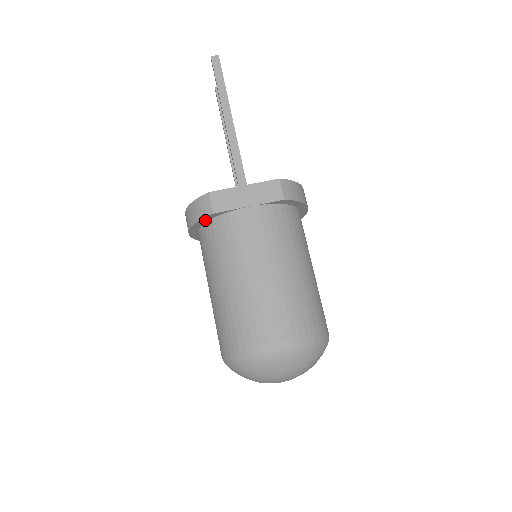
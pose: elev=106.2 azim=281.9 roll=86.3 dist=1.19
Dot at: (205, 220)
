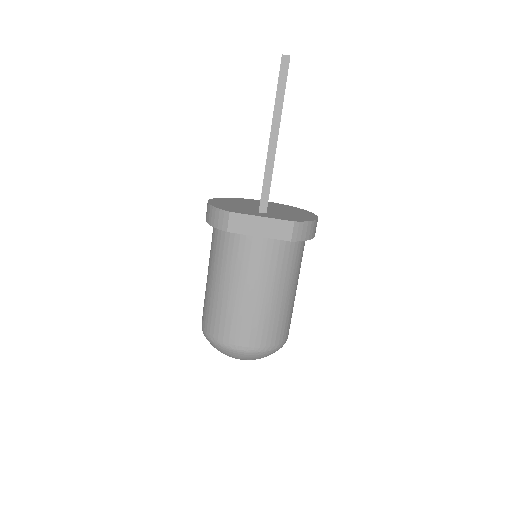
Dot at: occluded
